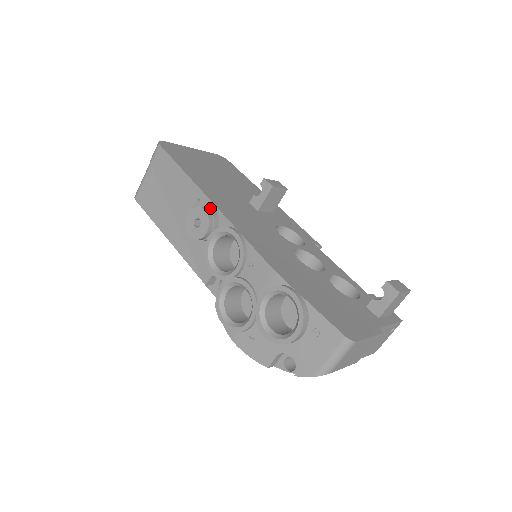
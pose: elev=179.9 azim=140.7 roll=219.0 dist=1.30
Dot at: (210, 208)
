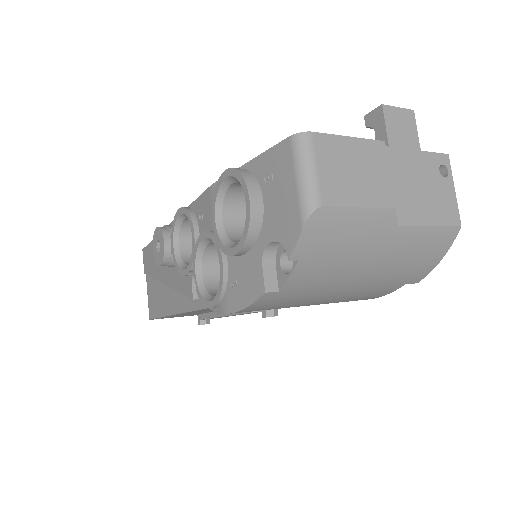
Dot at: occluded
